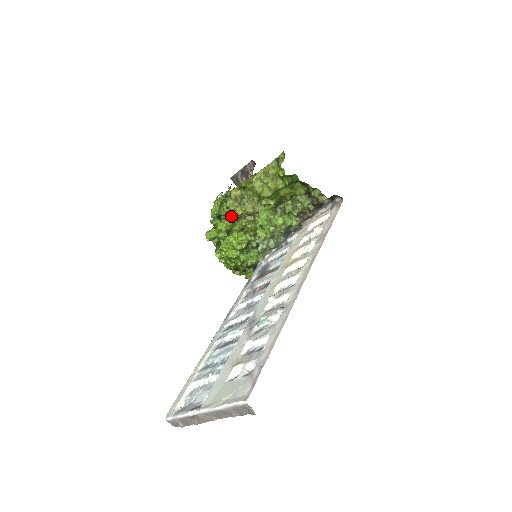
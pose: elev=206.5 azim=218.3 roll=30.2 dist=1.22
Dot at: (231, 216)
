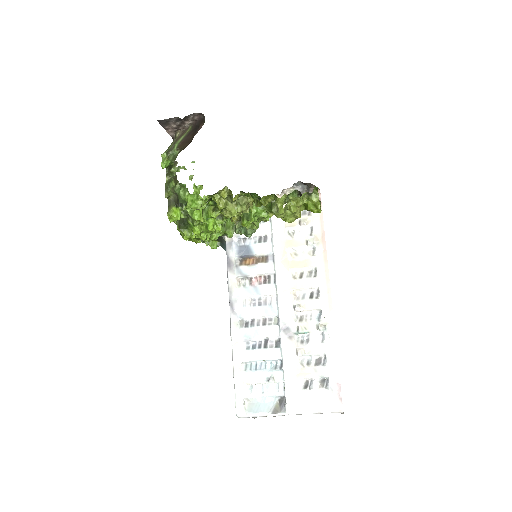
Dot at: occluded
